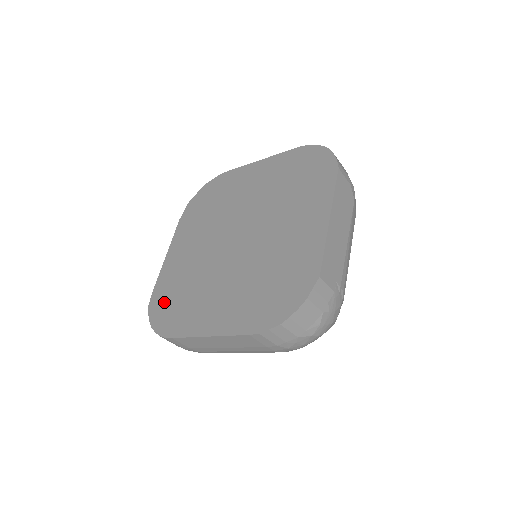
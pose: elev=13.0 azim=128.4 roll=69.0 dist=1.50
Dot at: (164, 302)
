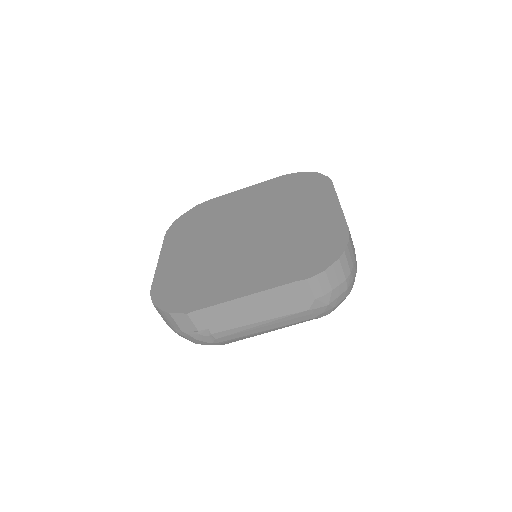
Dot at: (198, 213)
